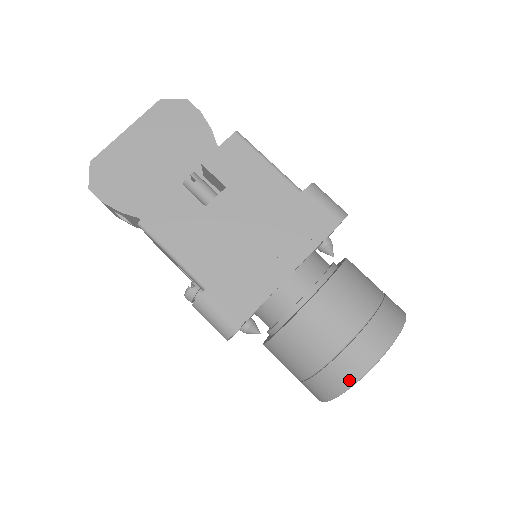
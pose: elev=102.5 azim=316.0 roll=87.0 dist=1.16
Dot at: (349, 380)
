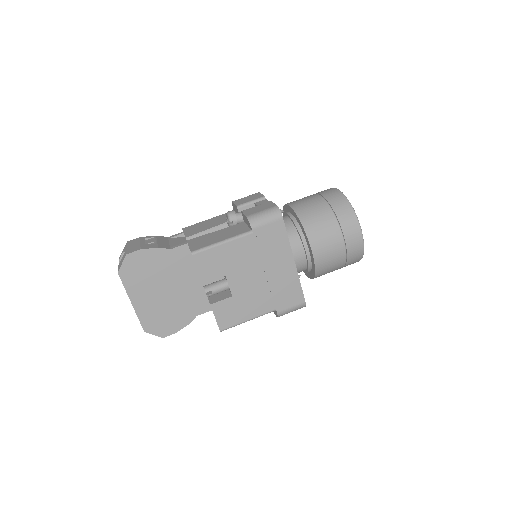
Dot at: (360, 255)
